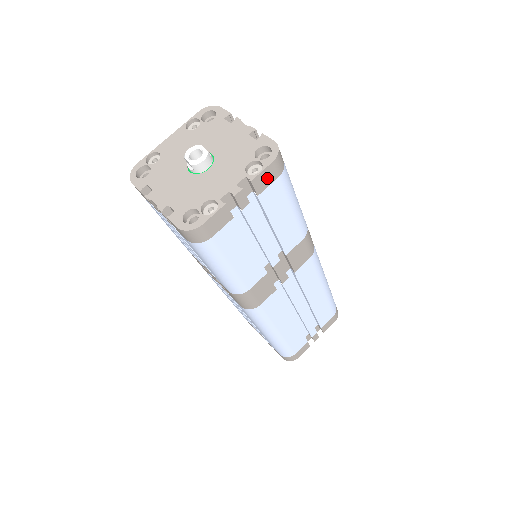
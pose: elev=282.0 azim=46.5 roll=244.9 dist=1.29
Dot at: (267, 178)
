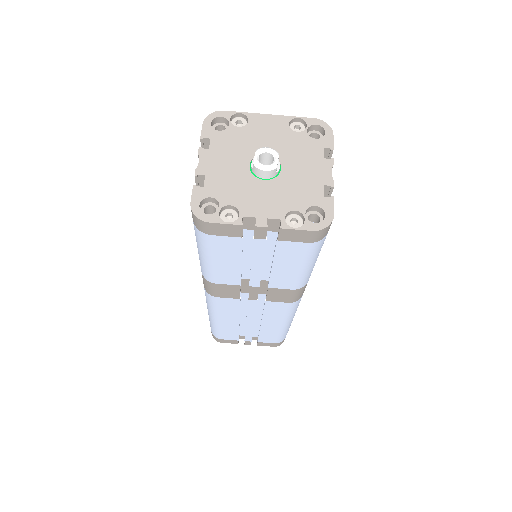
Dot at: (297, 236)
